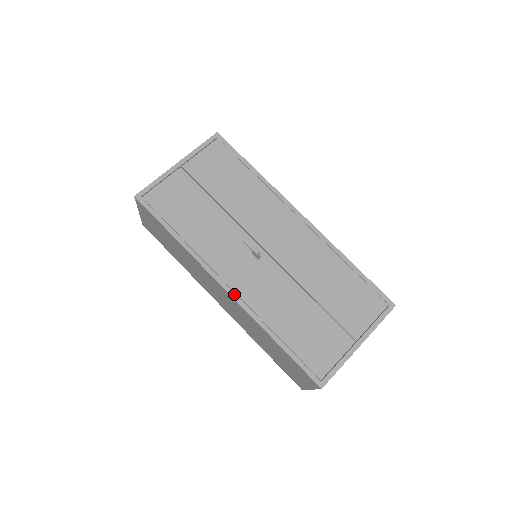
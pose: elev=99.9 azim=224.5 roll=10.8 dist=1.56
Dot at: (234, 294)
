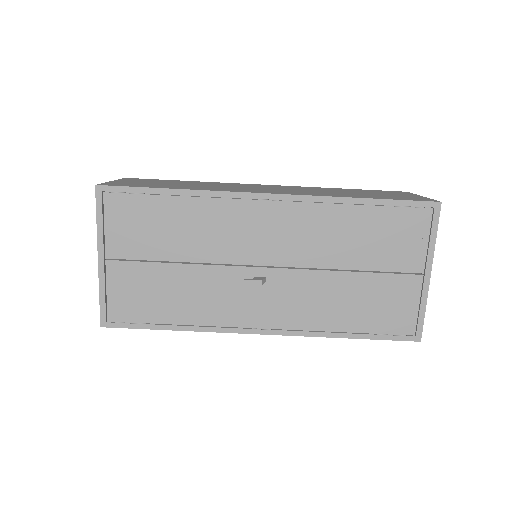
Dot at: (274, 331)
